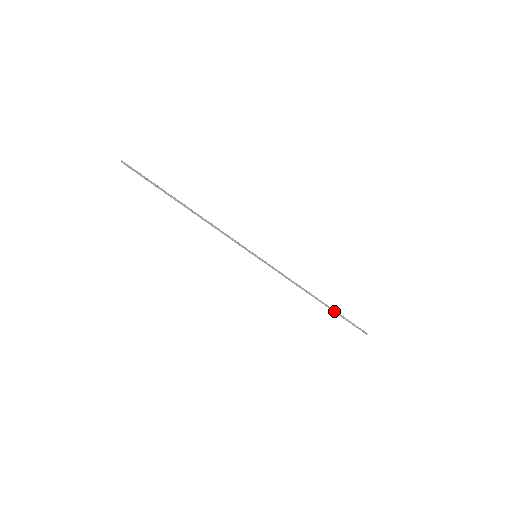
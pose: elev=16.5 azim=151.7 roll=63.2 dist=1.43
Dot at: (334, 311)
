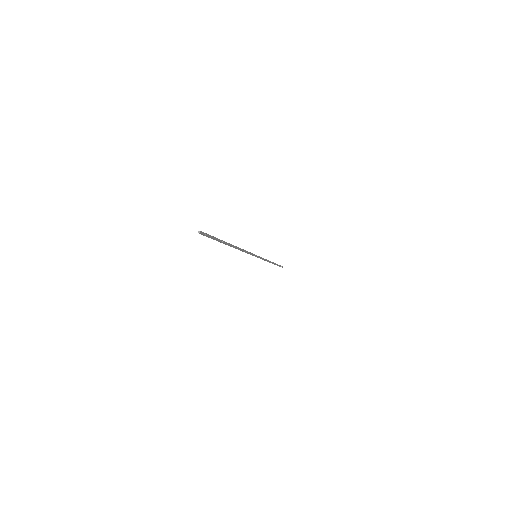
Dot at: occluded
